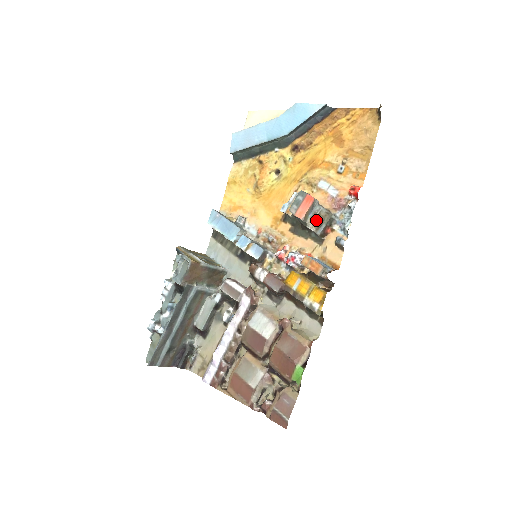
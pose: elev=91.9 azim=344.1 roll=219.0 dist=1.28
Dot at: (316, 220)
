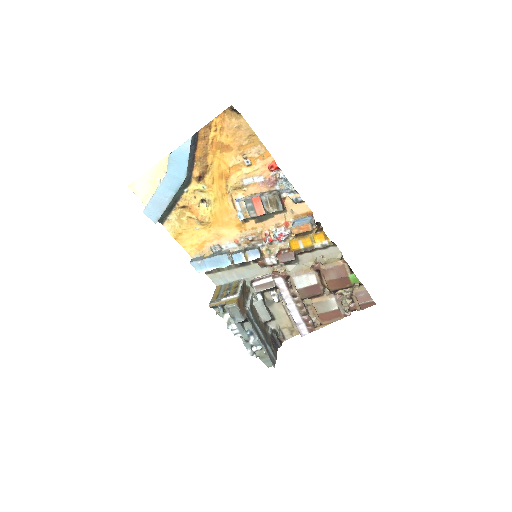
Dot at: (271, 204)
